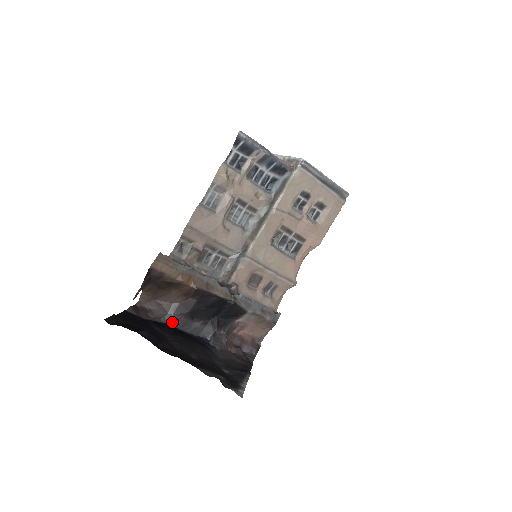
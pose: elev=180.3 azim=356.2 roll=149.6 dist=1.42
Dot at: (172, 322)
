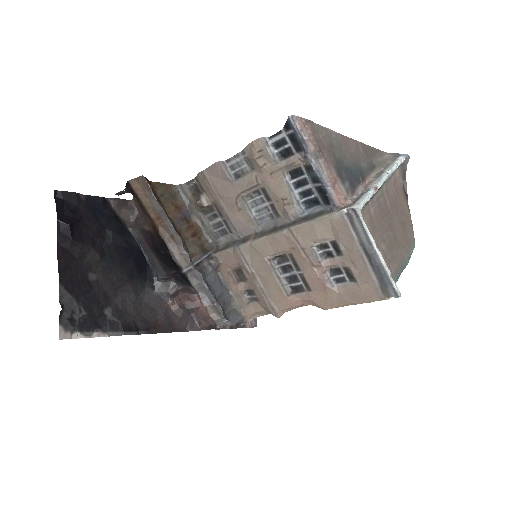
Dot at: (139, 238)
